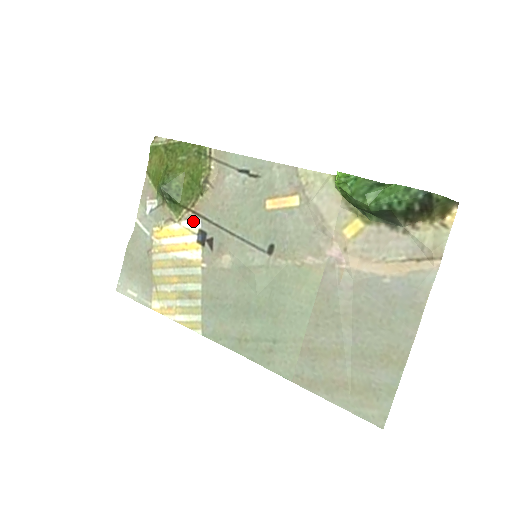
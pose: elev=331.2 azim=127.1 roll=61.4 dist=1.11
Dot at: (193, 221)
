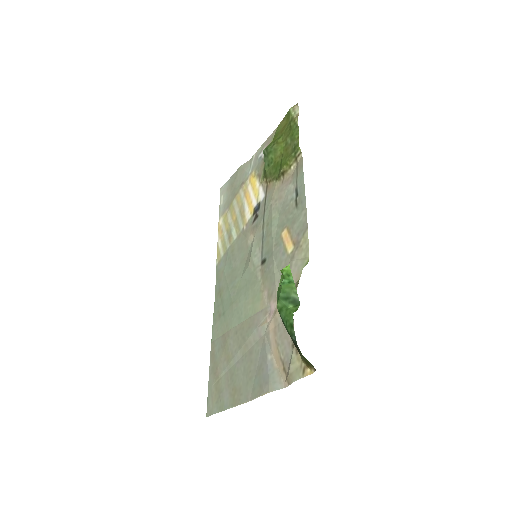
Dot at: (263, 192)
